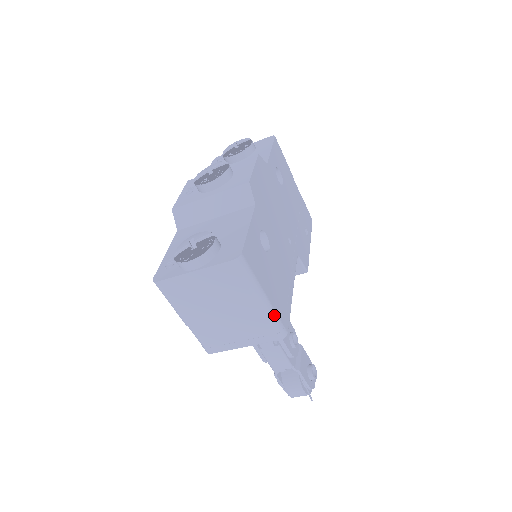
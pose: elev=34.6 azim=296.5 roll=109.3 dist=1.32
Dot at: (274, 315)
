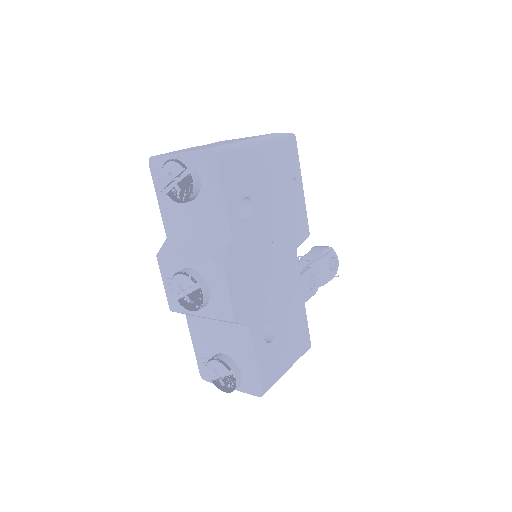
Dot at: occluded
